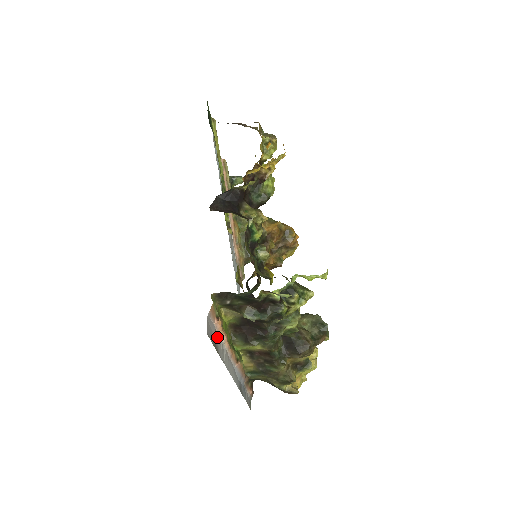
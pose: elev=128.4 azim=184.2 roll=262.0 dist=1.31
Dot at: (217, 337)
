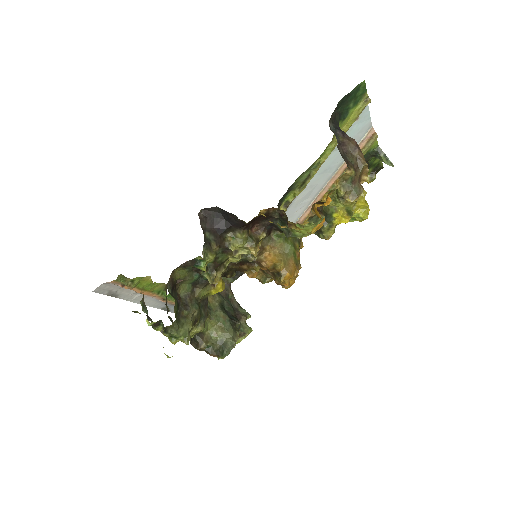
Dot at: (125, 289)
